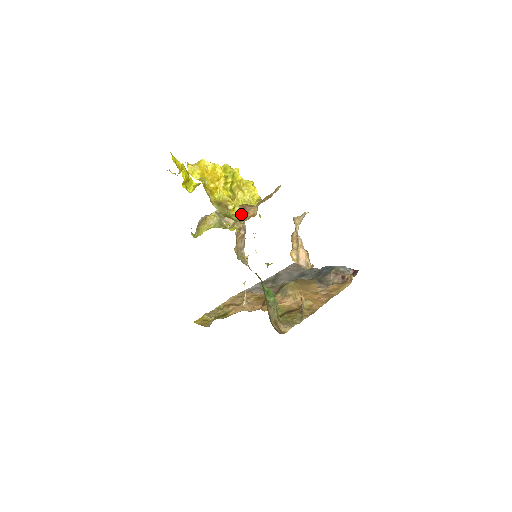
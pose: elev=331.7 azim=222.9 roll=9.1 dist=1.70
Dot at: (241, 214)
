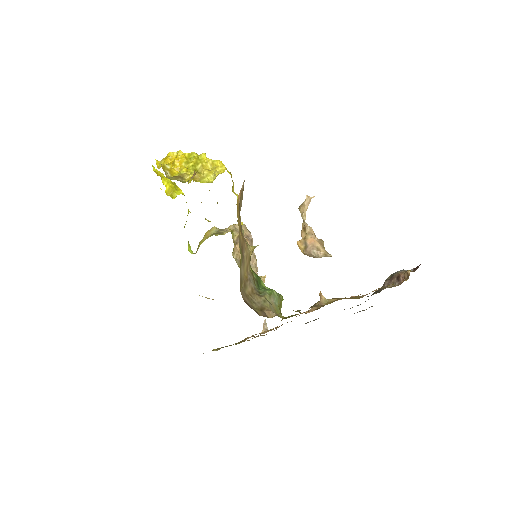
Dot at: (192, 176)
